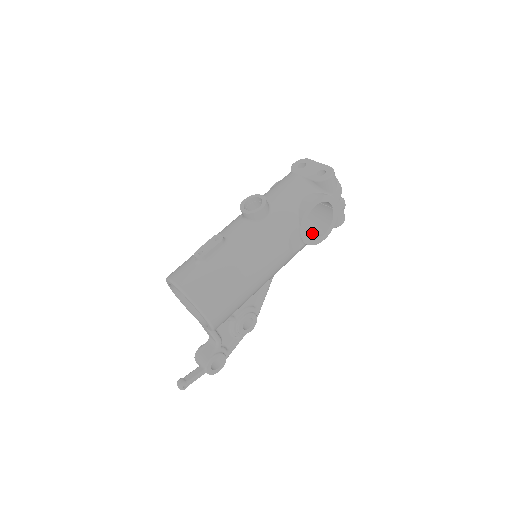
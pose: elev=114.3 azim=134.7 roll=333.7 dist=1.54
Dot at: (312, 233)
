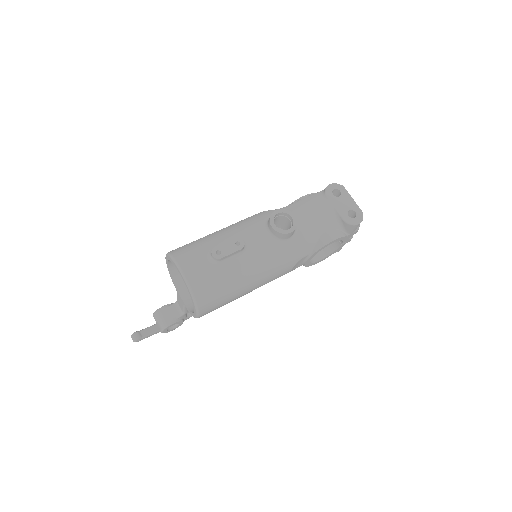
Dot at: occluded
